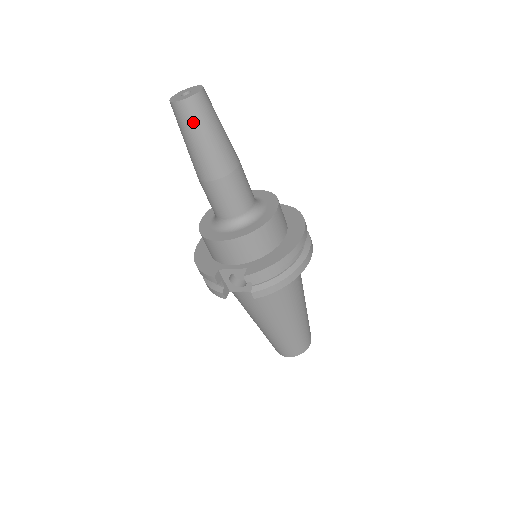
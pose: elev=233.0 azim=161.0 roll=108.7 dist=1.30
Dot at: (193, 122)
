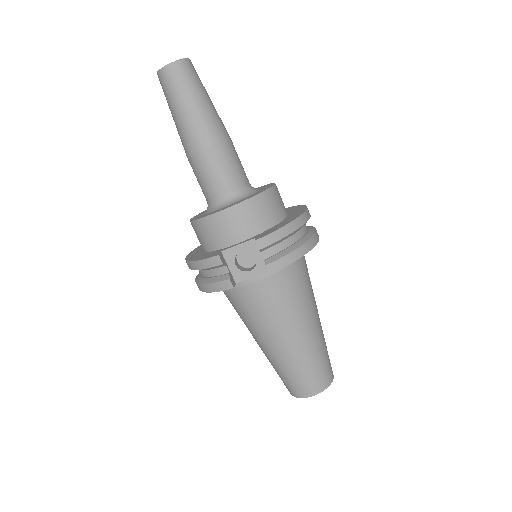
Dot at: (184, 84)
